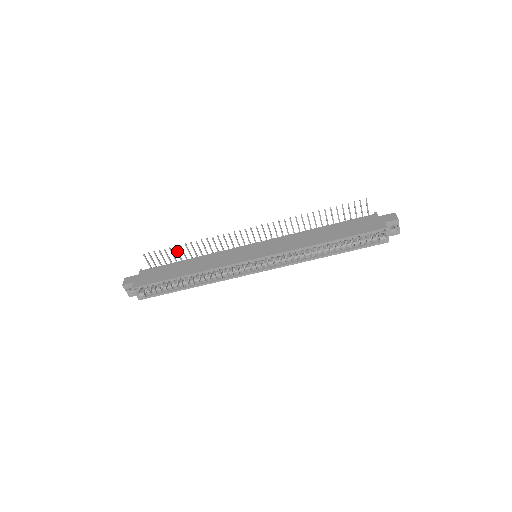
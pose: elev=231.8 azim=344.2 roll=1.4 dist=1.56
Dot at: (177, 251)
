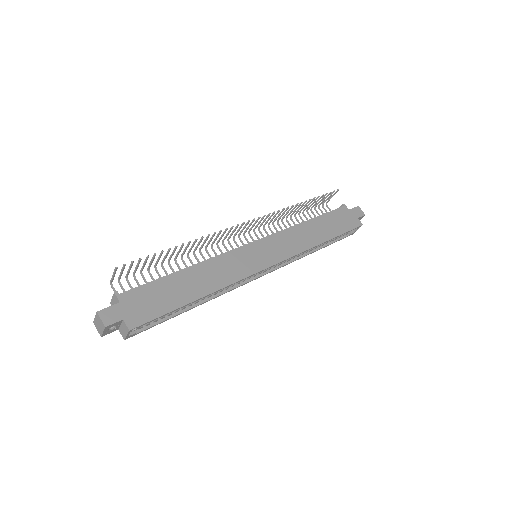
Dot at: occluded
